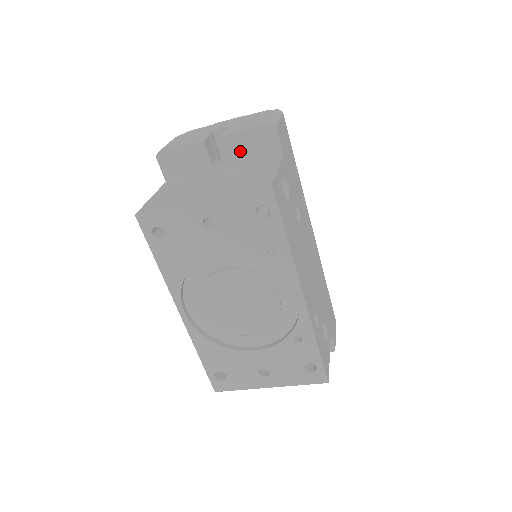
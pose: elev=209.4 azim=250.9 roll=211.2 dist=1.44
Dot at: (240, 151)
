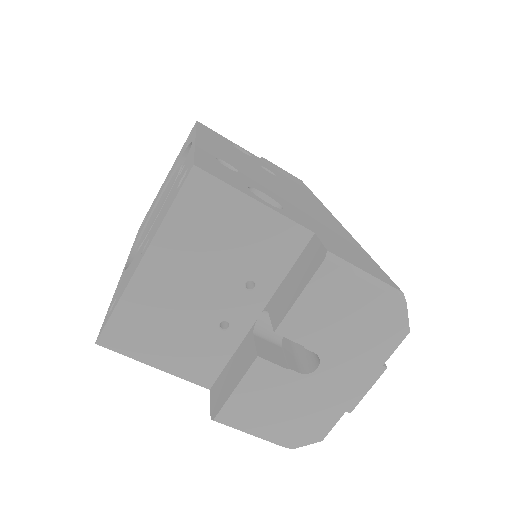
Dot at: occluded
